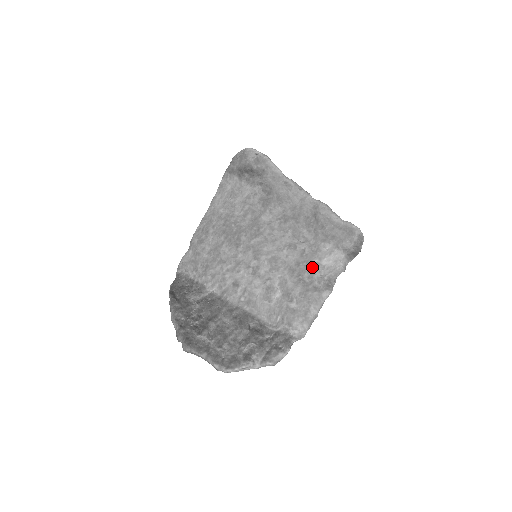
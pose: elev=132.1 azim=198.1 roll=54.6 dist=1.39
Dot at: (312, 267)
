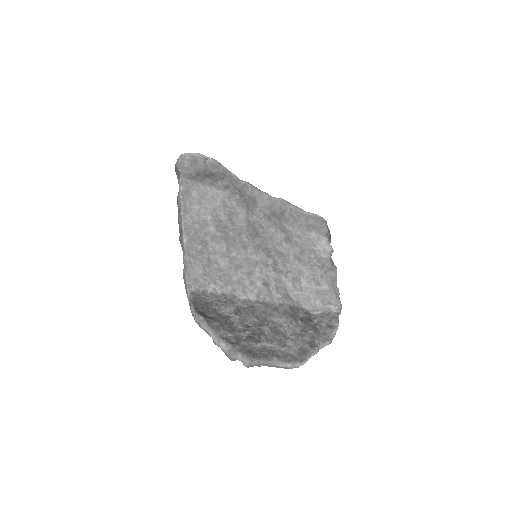
Dot at: (313, 253)
